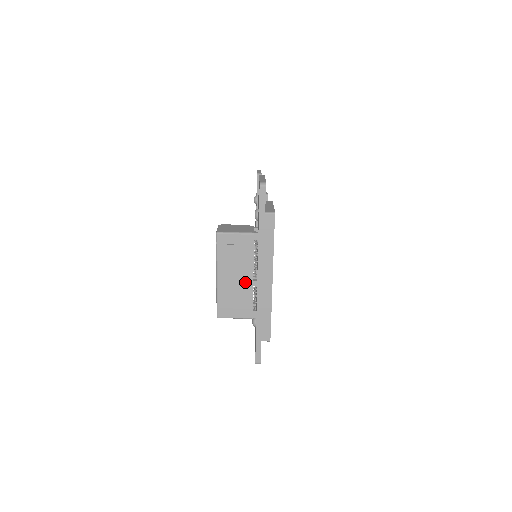
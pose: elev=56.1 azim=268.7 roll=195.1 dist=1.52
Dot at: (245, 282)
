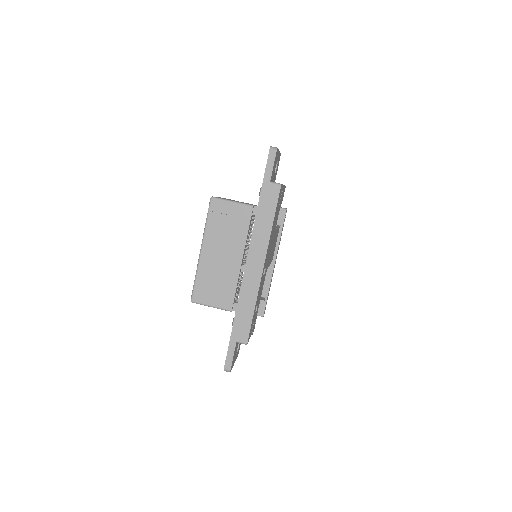
Dot at: (232, 263)
